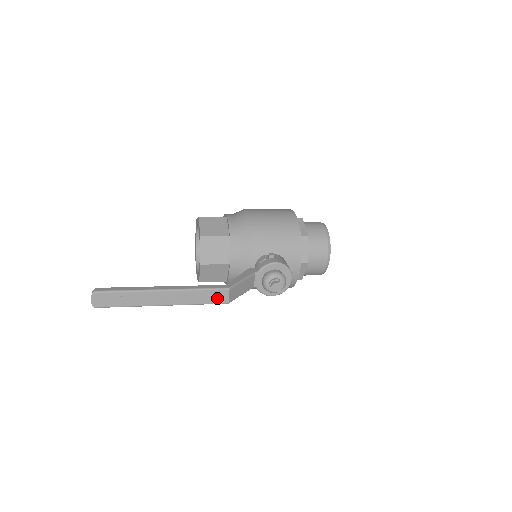
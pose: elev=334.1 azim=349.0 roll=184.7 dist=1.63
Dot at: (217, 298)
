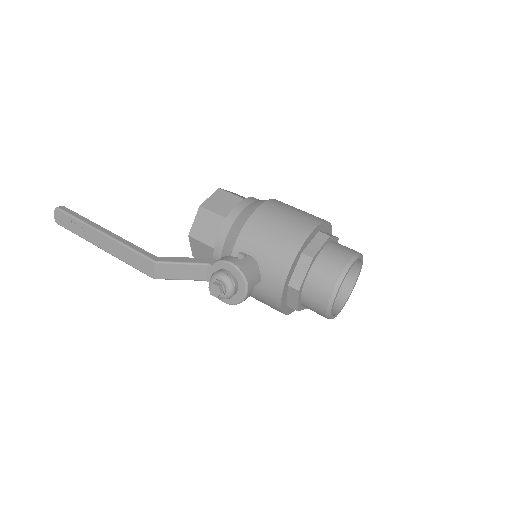
Dot at: (144, 267)
